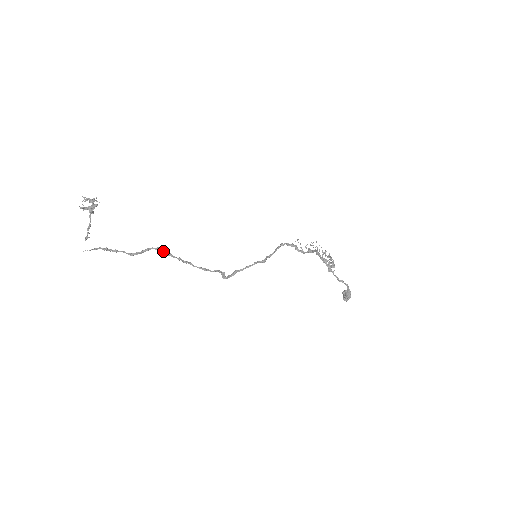
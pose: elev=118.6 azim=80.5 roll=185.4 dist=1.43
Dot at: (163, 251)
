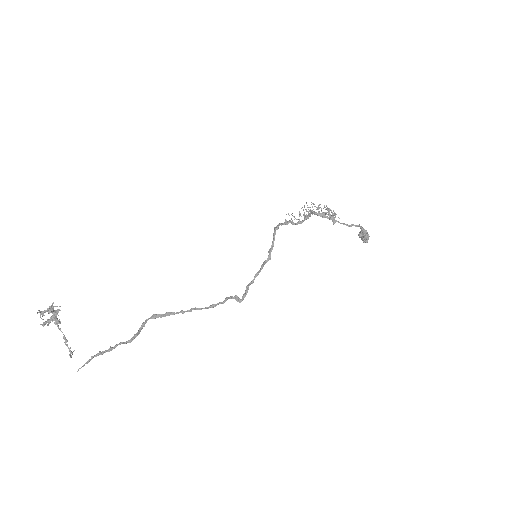
Dot at: (160, 315)
